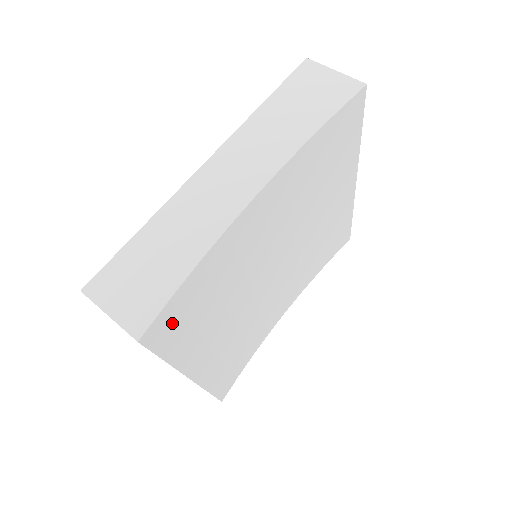
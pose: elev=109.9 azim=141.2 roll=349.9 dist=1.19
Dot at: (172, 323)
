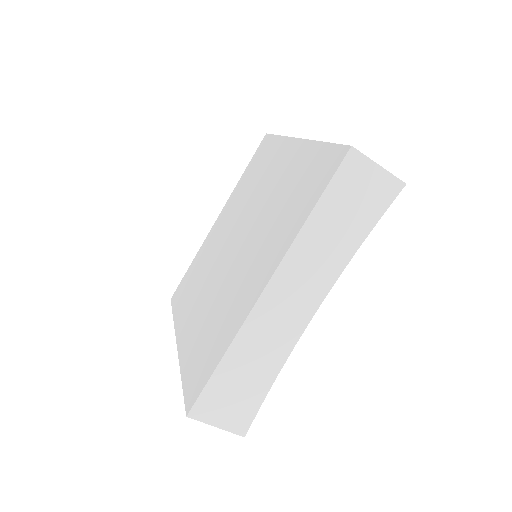
Dot at: occluded
